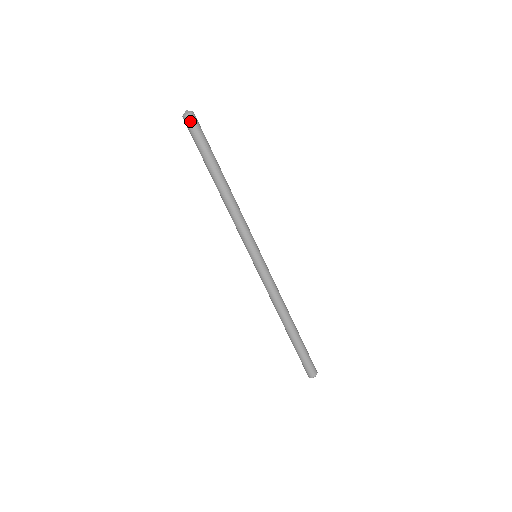
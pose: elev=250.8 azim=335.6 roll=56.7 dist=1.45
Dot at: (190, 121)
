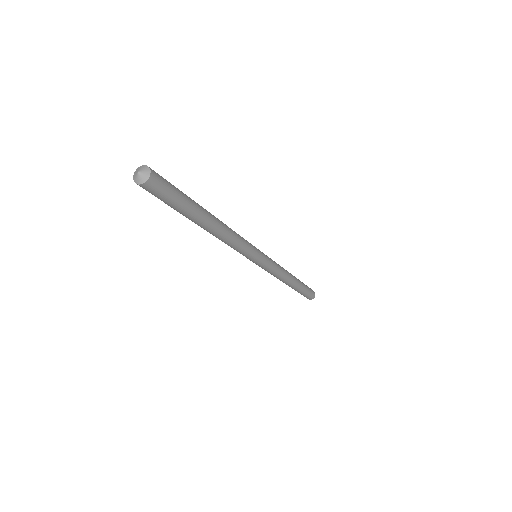
Dot at: (152, 188)
